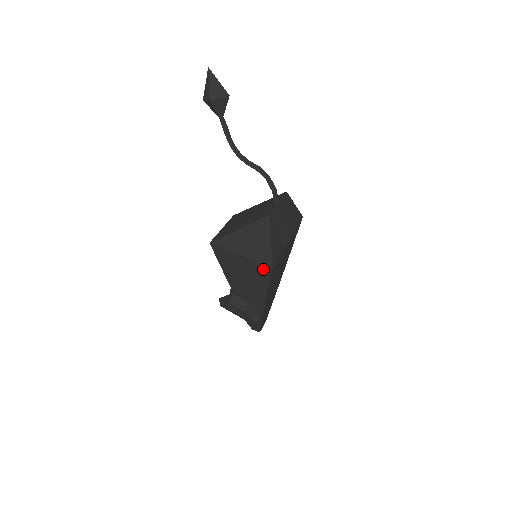
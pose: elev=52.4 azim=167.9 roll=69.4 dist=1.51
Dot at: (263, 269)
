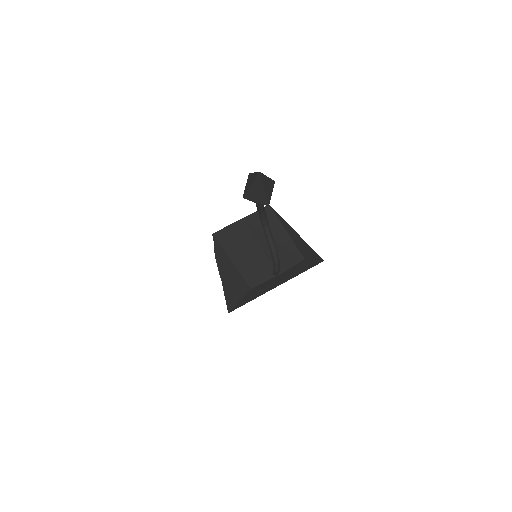
Dot at: occluded
